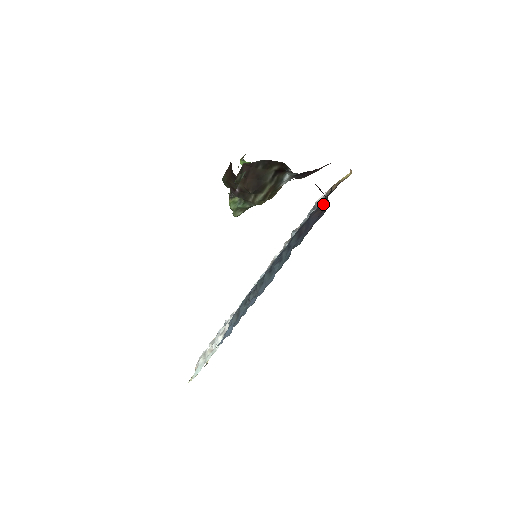
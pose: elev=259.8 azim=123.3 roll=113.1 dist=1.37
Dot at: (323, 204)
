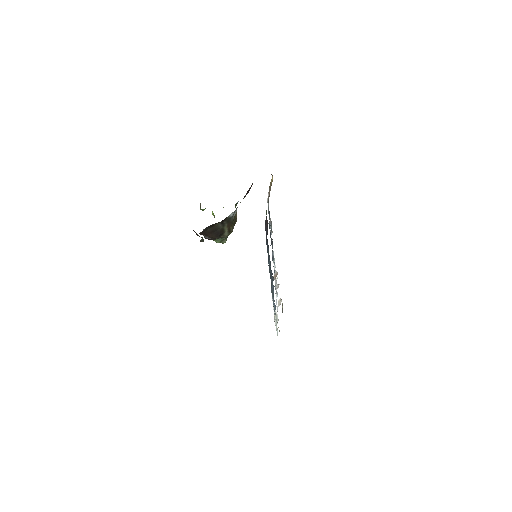
Dot at: (266, 217)
